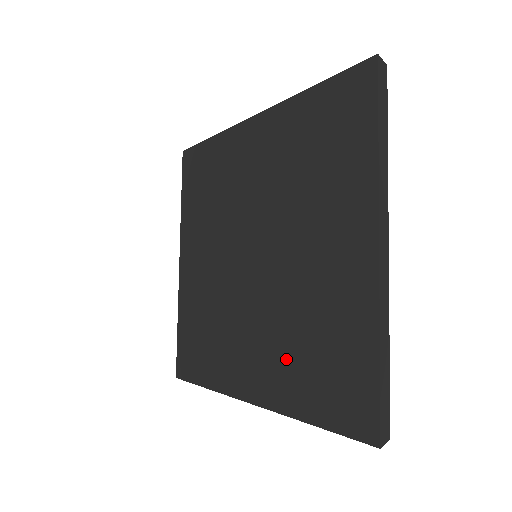
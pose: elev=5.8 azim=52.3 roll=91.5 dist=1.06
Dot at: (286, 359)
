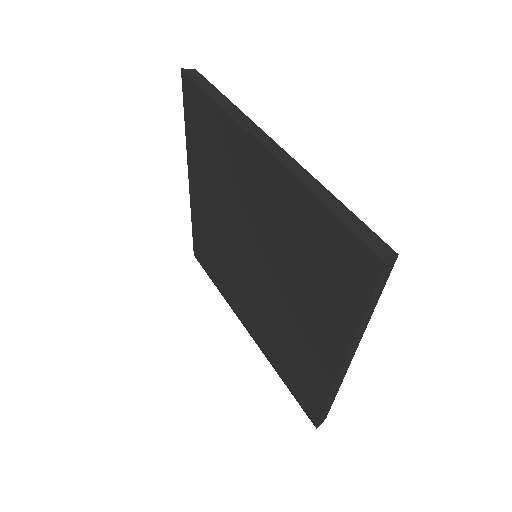
Dot at: (271, 340)
